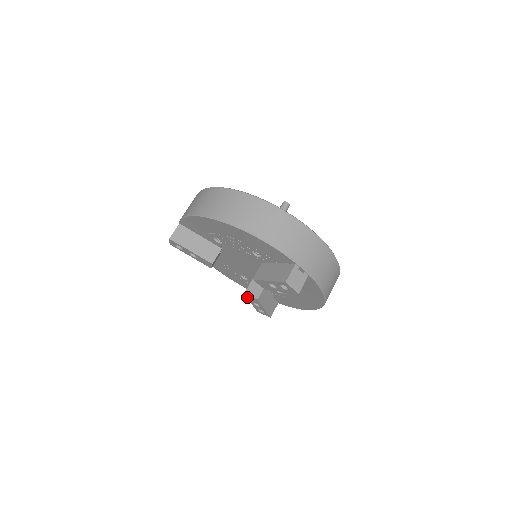
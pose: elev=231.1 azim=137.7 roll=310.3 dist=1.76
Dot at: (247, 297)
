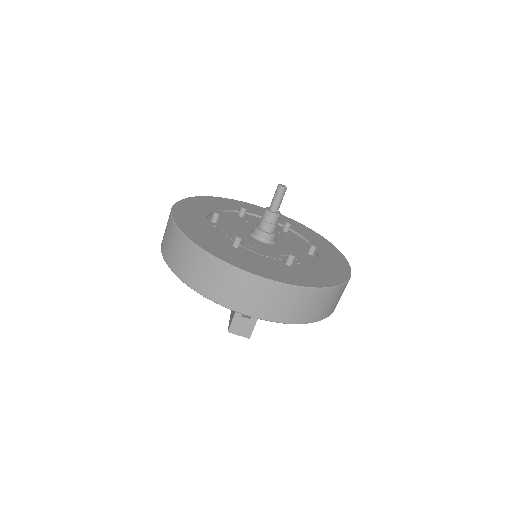
Dot at: occluded
